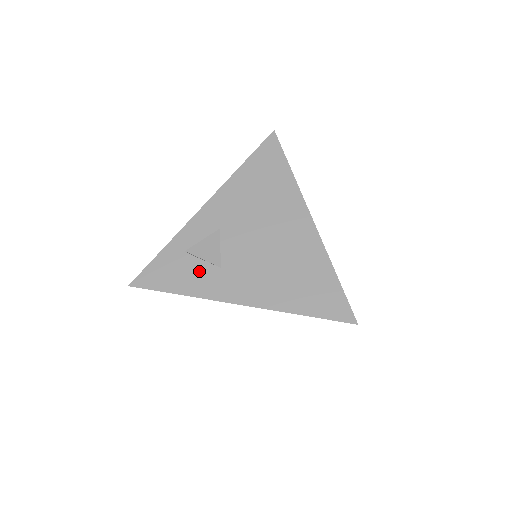
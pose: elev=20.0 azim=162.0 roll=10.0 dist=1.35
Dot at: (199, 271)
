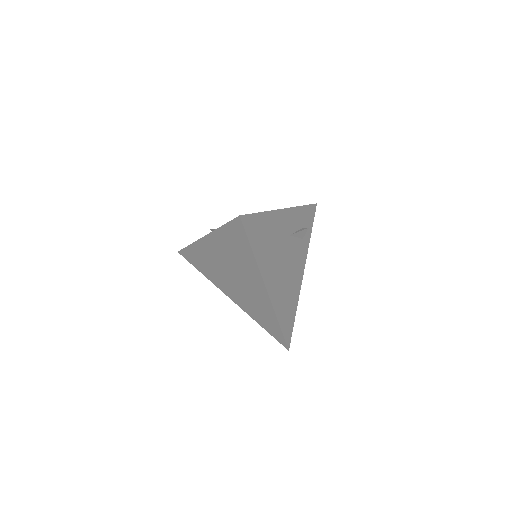
Dot at: occluded
